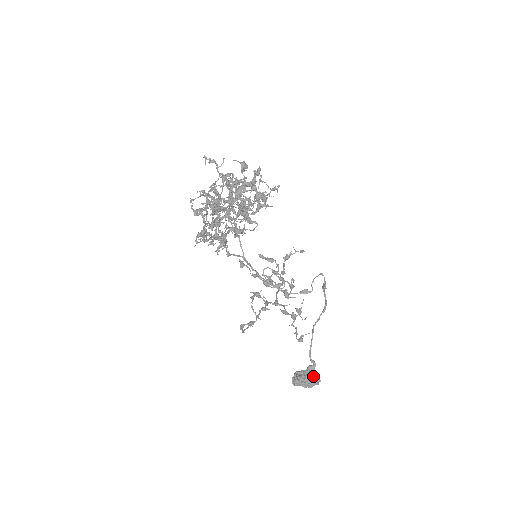
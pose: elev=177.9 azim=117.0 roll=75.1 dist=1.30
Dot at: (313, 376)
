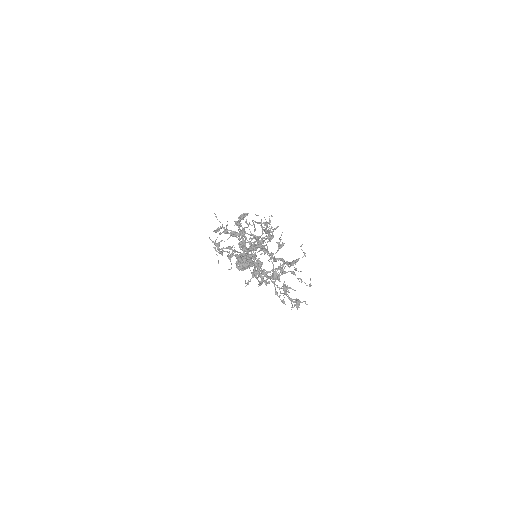
Dot at: (251, 260)
